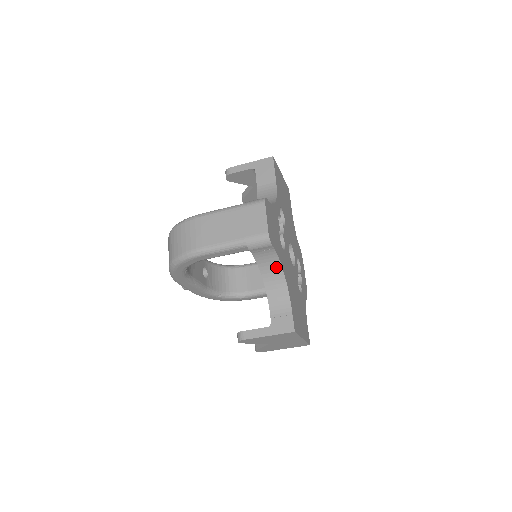
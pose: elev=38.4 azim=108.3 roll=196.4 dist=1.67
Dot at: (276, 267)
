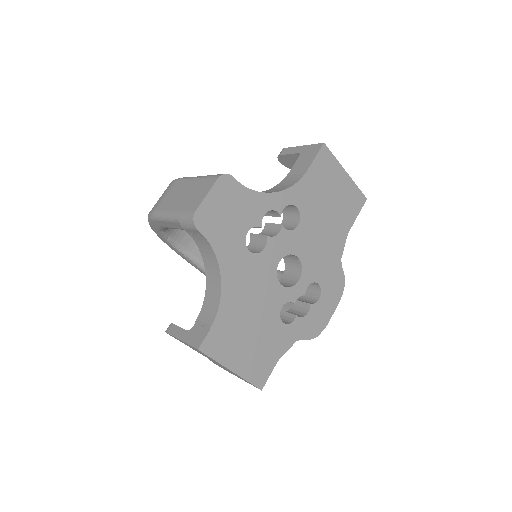
Dot at: (215, 264)
